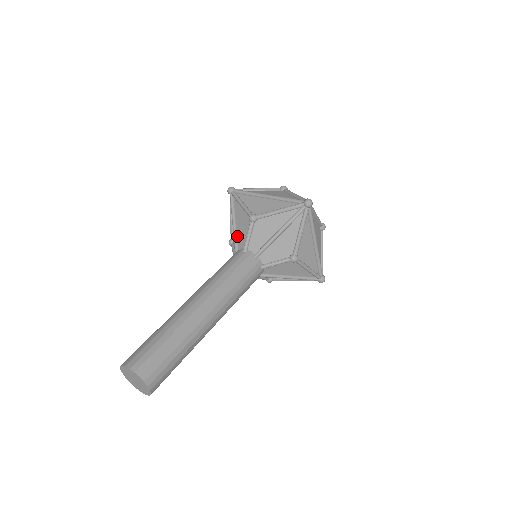
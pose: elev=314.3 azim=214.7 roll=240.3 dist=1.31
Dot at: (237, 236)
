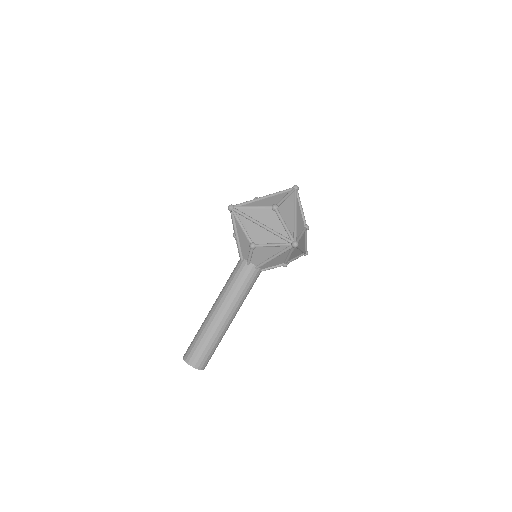
Dot at: (241, 248)
